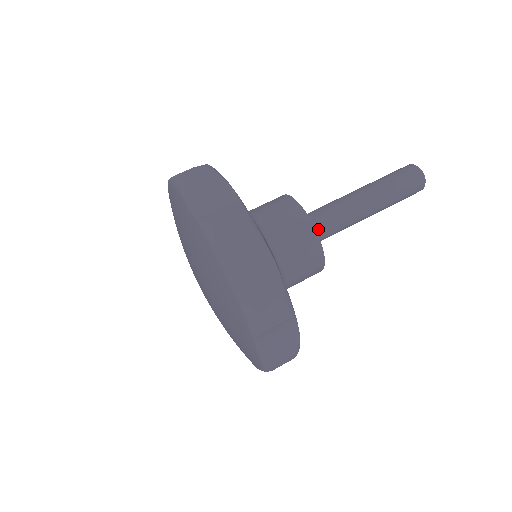
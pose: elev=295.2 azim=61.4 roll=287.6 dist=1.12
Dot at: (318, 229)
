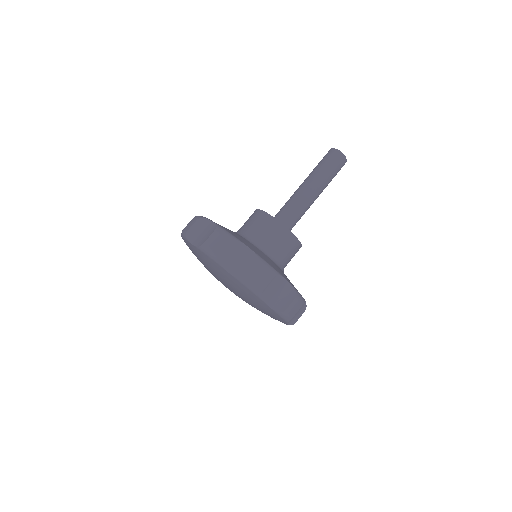
Dot at: (290, 225)
